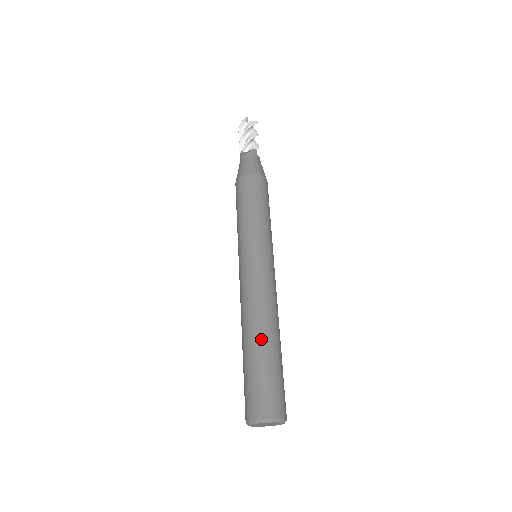
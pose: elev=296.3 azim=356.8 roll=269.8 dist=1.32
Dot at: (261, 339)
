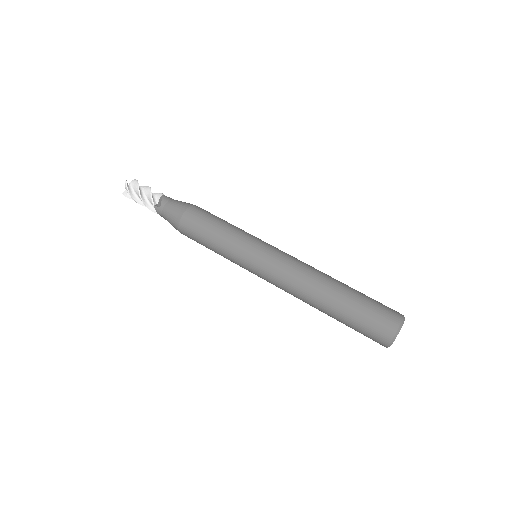
Dot at: (336, 290)
